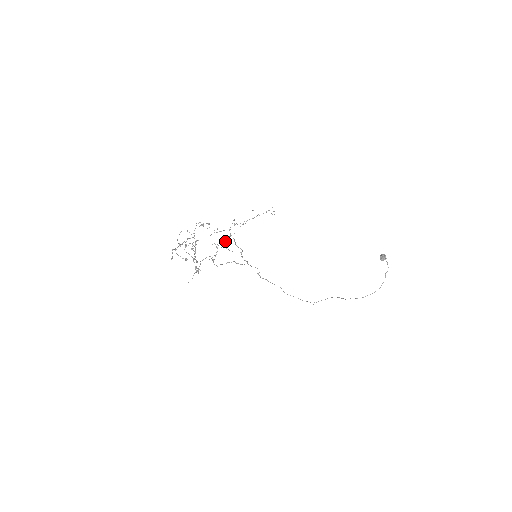
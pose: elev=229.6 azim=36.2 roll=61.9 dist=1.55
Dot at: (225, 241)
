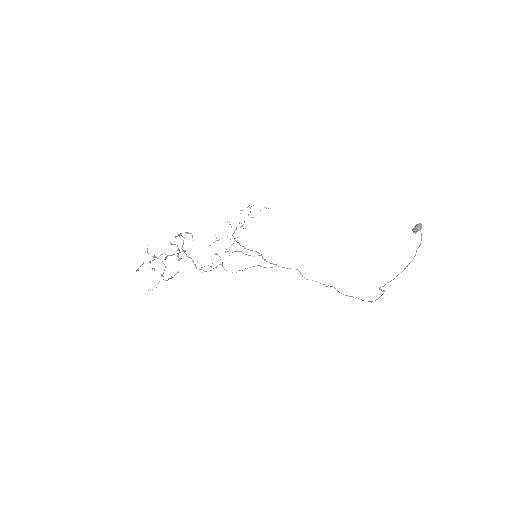
Dot at: occluded
